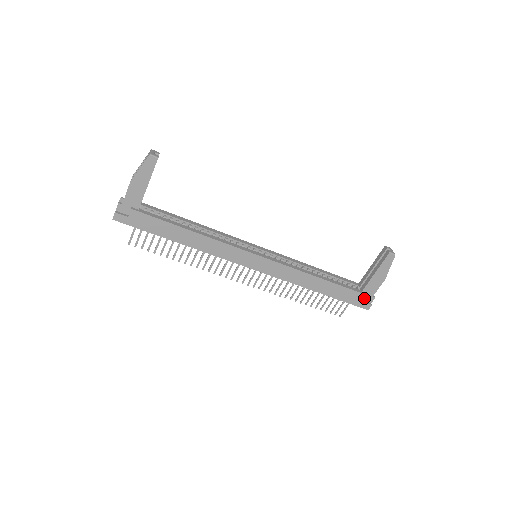
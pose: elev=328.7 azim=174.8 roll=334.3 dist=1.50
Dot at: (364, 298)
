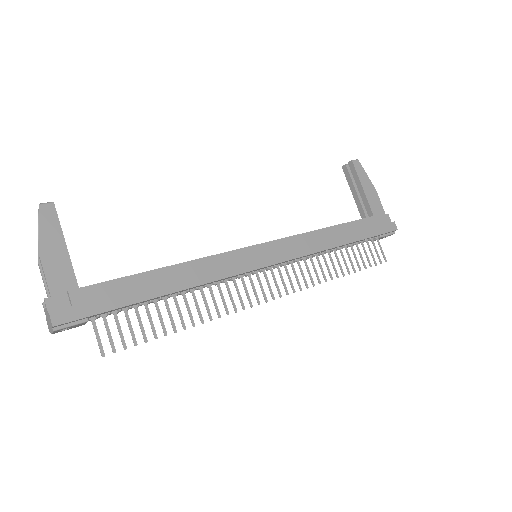
Dot at: (382, 219)
